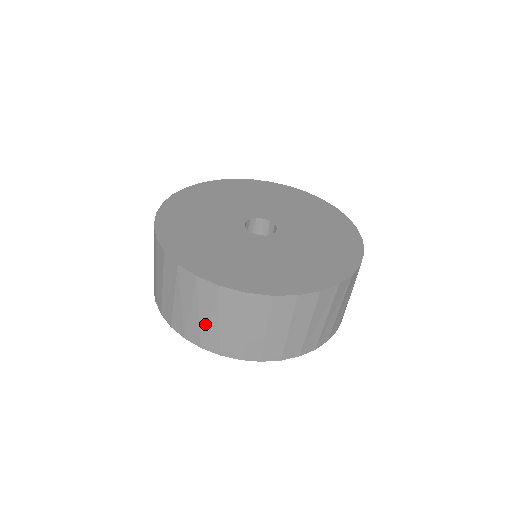
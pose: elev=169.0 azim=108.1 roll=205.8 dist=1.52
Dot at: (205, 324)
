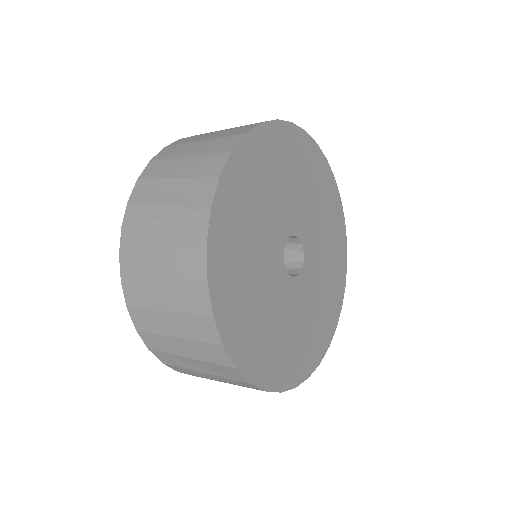
Dot at: occluded
